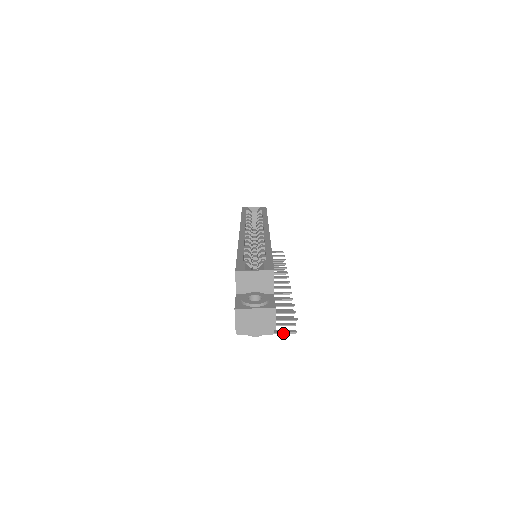
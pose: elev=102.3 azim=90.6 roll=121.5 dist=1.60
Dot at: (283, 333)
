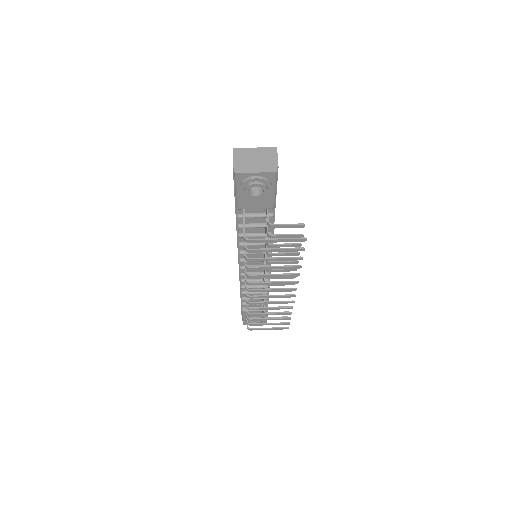
Dot at: (290, 239)
